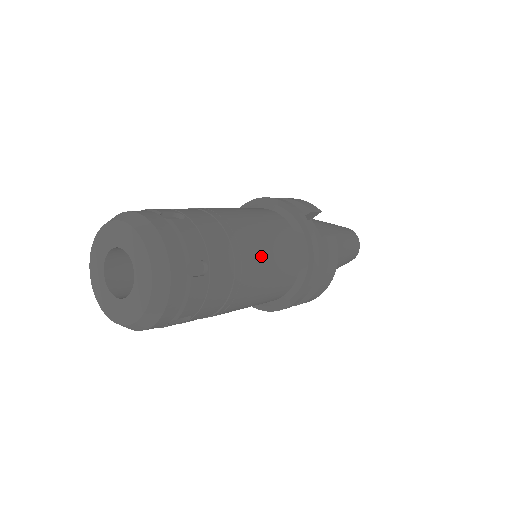
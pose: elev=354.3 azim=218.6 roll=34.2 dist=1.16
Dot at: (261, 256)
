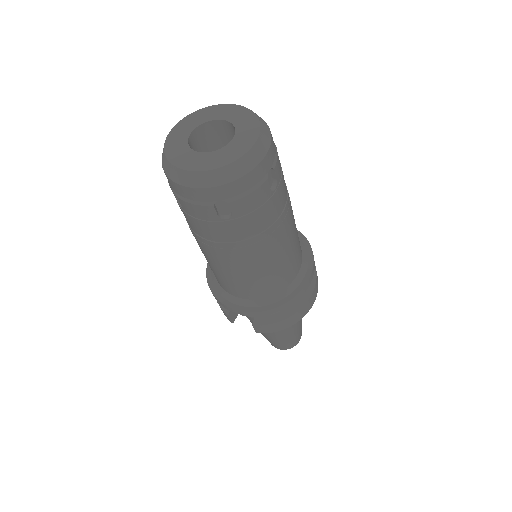
Dot at: occluded
